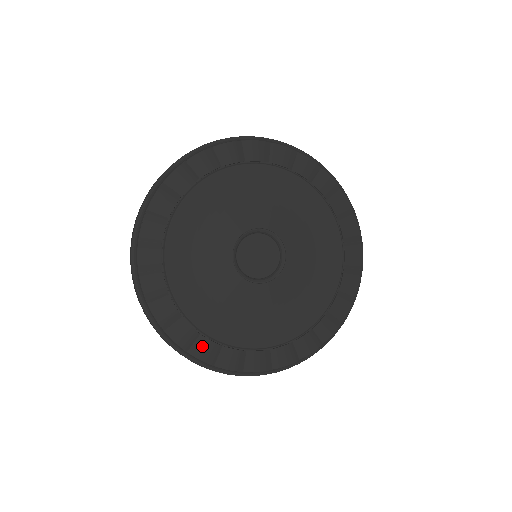
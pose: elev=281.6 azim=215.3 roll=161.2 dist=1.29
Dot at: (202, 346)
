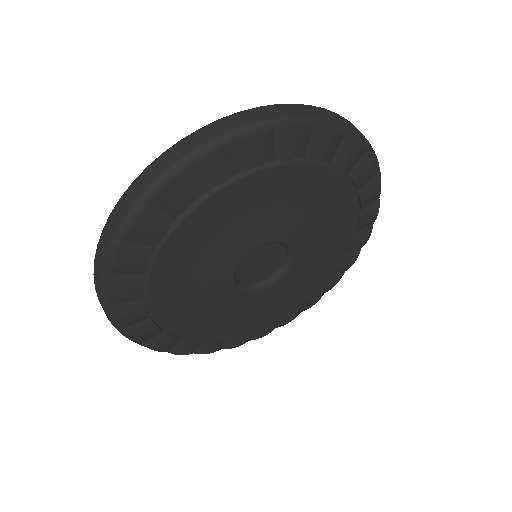
Dot at: (258, 333)
